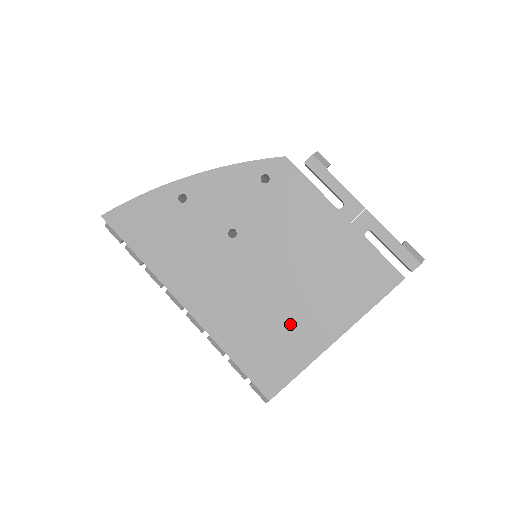
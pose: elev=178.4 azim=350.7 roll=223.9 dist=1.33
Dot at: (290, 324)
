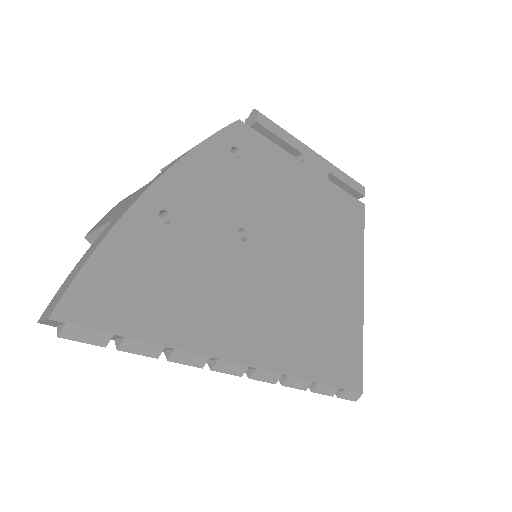
Dot at: (334, 301)
